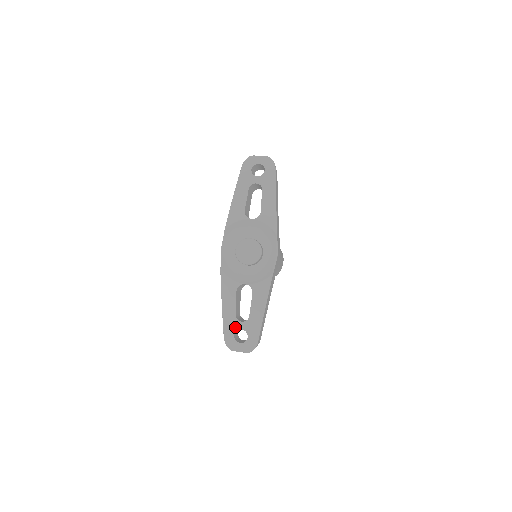
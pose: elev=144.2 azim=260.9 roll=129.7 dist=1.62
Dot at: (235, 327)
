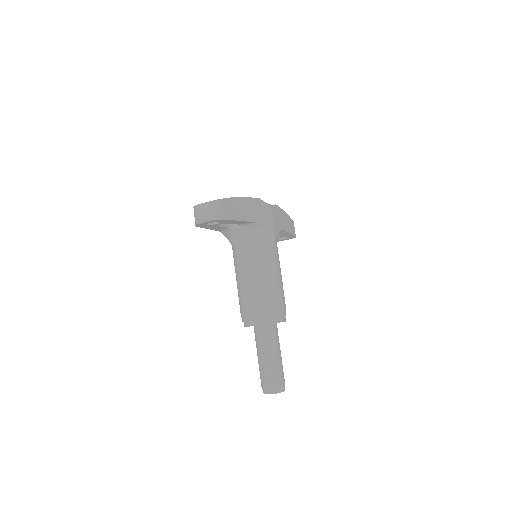
Dot at: occluded
